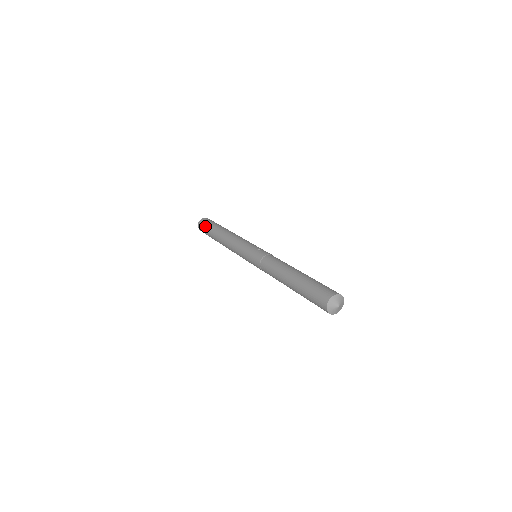
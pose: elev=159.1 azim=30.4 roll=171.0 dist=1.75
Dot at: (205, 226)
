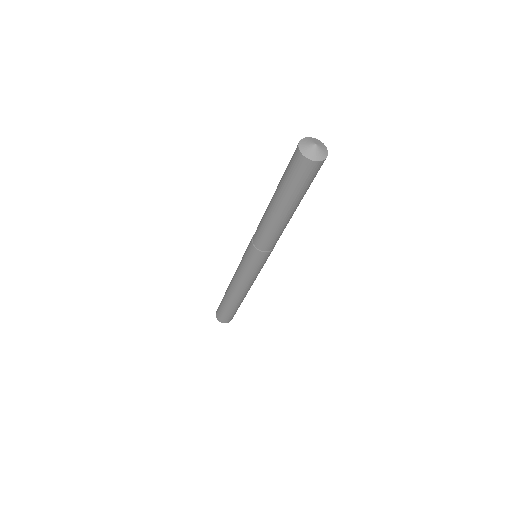
Dot at: occluded
